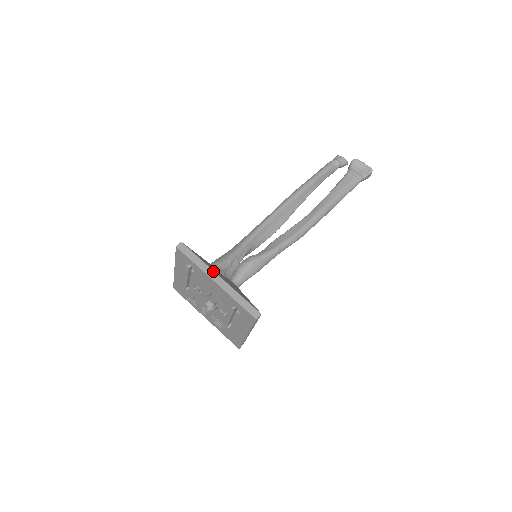
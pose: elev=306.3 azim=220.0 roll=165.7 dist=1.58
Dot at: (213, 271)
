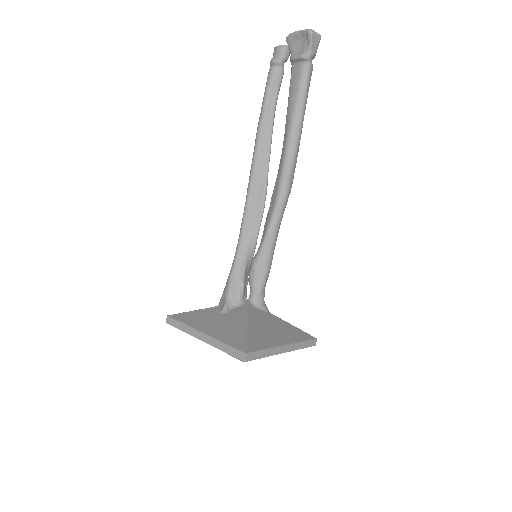
Dot at: (196, 330)
